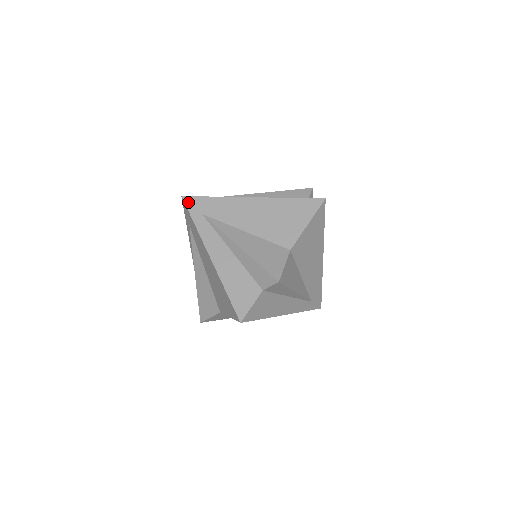
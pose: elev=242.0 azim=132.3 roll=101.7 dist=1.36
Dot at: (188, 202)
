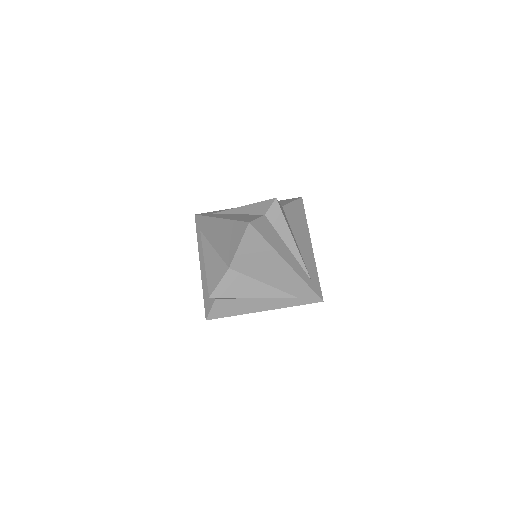
Dot at: (200, 214)
